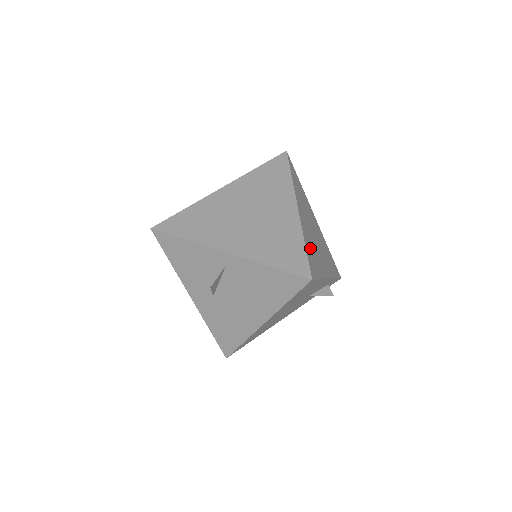
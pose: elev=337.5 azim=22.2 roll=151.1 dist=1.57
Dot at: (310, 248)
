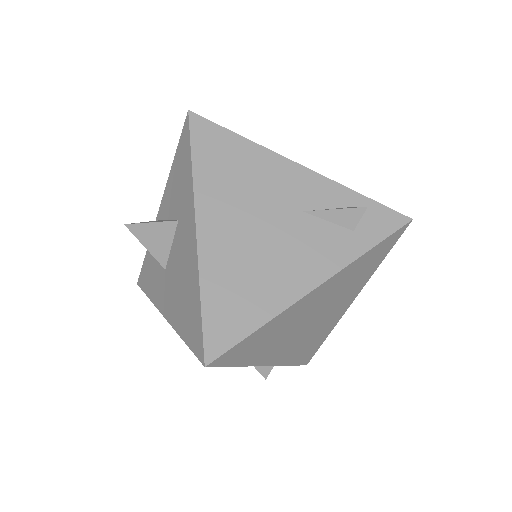
Dot at: occluded
